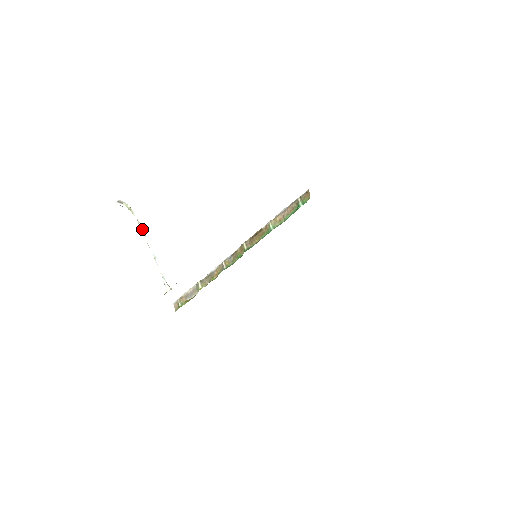
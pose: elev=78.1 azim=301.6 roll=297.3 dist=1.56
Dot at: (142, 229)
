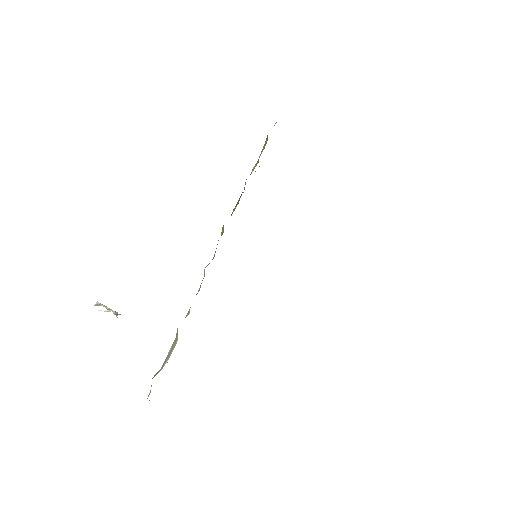
Dot at: (114, 311)
